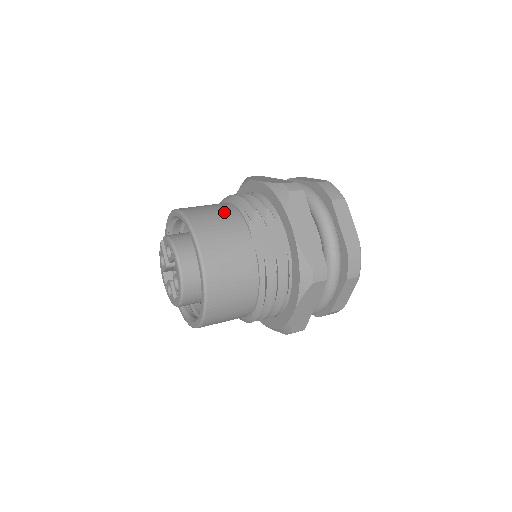
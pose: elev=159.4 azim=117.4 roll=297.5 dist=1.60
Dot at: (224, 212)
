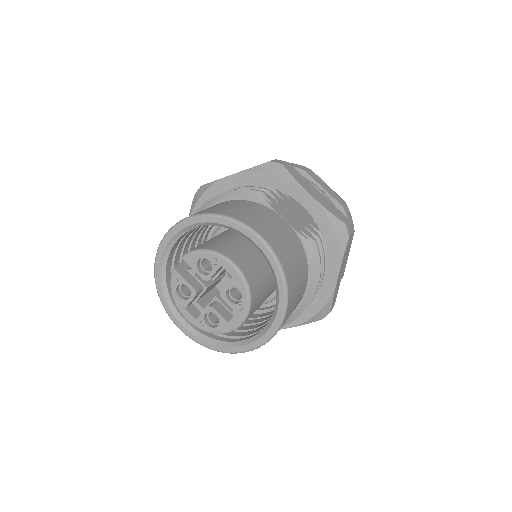
Dot at: (236, 203)
